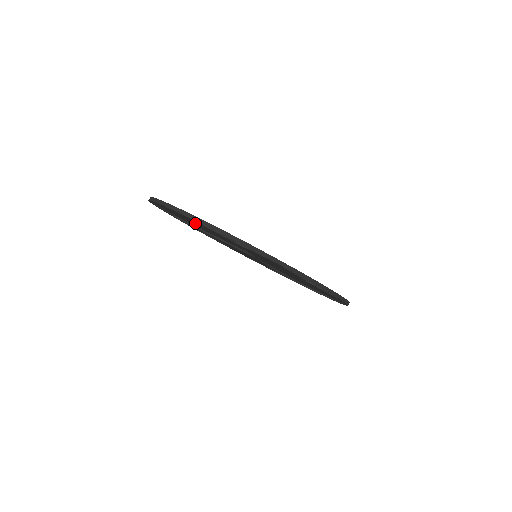
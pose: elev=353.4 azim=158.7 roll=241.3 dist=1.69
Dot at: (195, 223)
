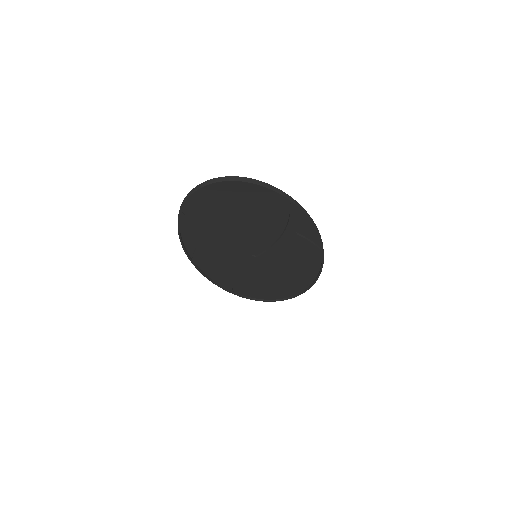
Dot at: (234, 217)
